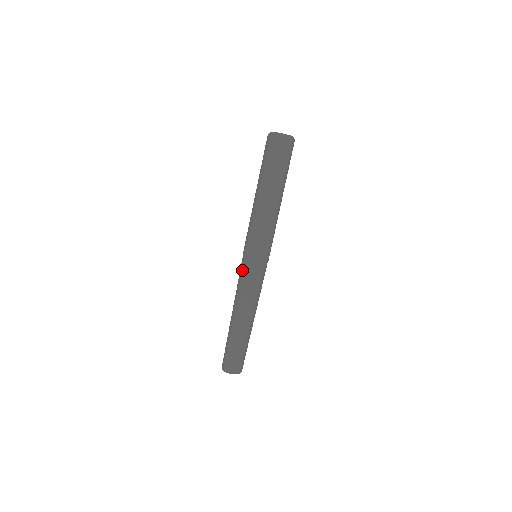
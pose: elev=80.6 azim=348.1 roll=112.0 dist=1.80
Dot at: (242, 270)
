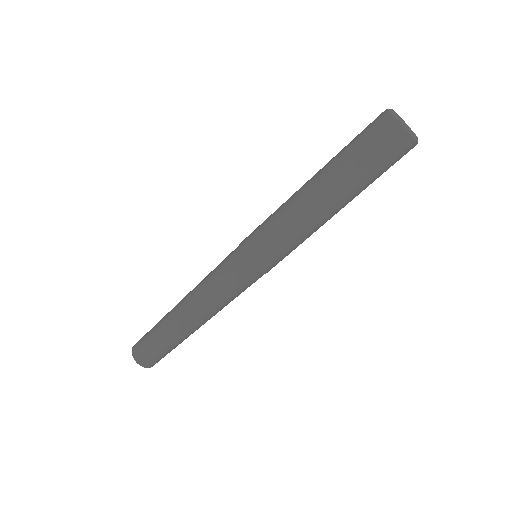
Dot at: (233, 274)
